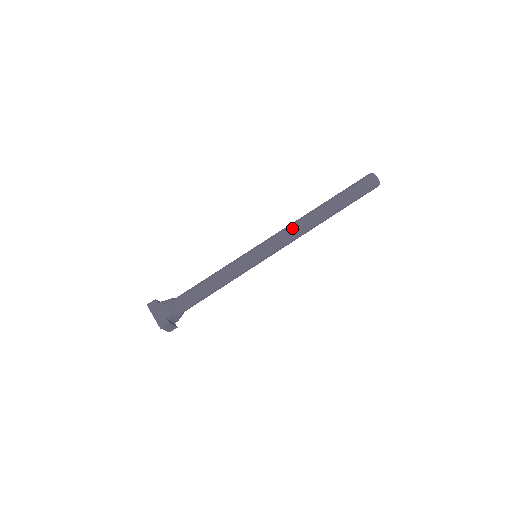
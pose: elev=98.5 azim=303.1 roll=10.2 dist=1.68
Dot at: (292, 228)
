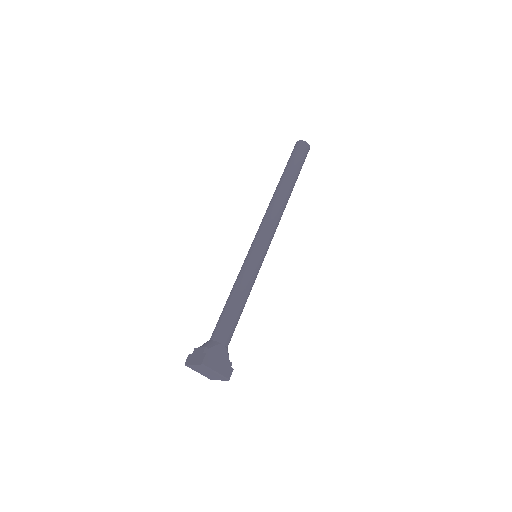
Dot at: (265, 214)
